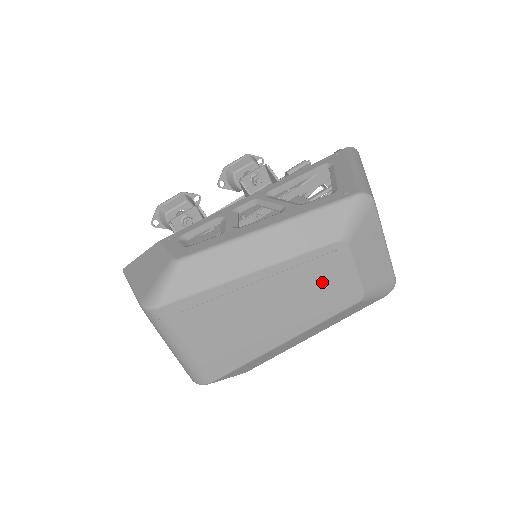
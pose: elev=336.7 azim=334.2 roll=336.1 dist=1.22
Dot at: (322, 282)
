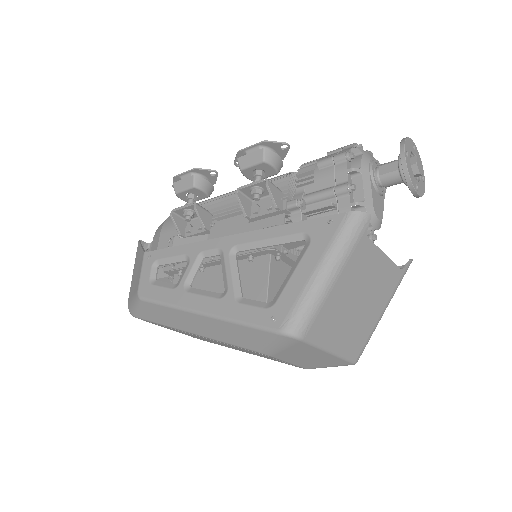
Dot at: (258, 354)
